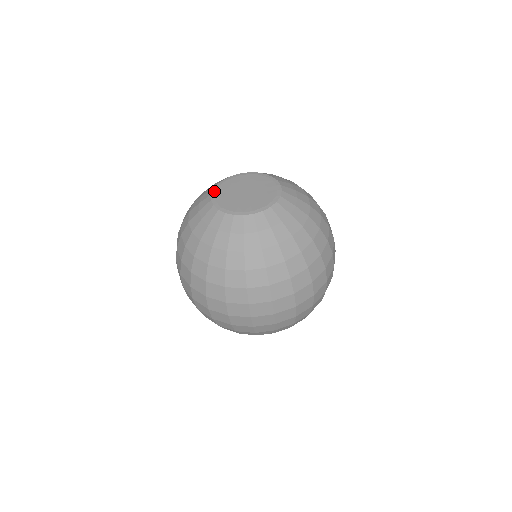
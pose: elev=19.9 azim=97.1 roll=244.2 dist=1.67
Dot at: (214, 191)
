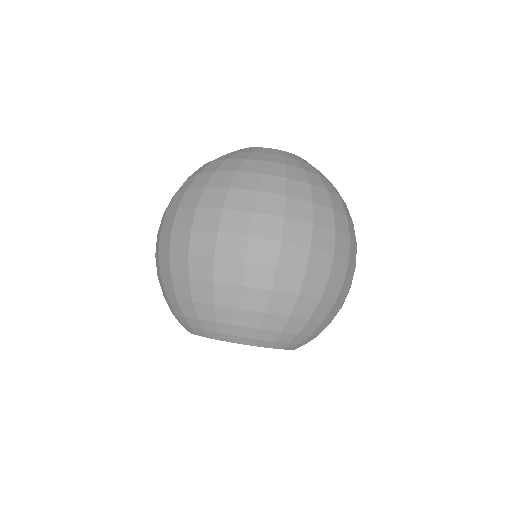
Dot at: occluded
